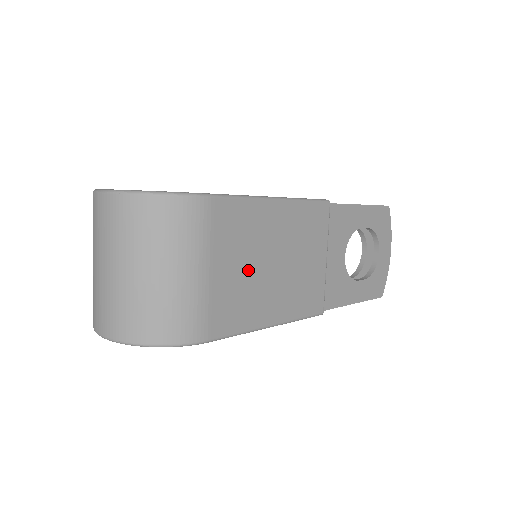
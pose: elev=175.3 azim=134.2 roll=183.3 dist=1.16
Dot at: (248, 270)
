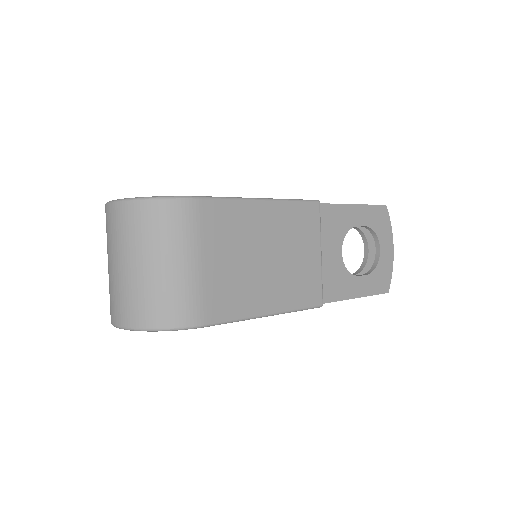
Dot at: (240, 263)
